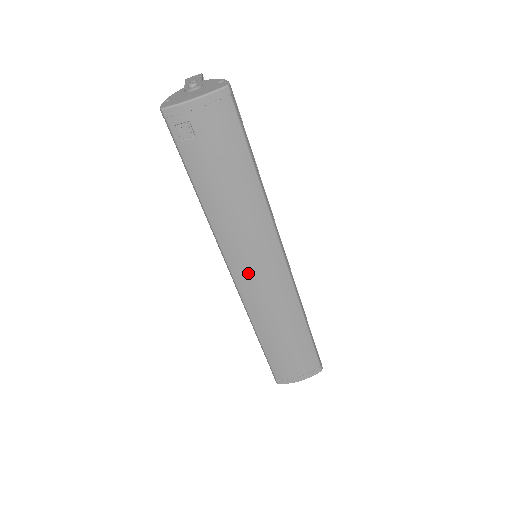
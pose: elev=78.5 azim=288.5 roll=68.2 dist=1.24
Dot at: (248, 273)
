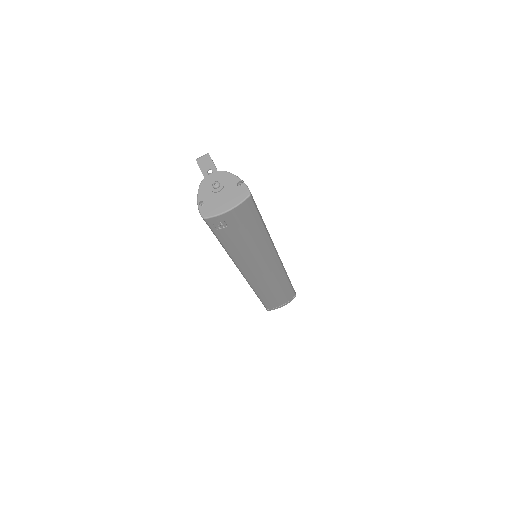
Dot at: (255, 273)
